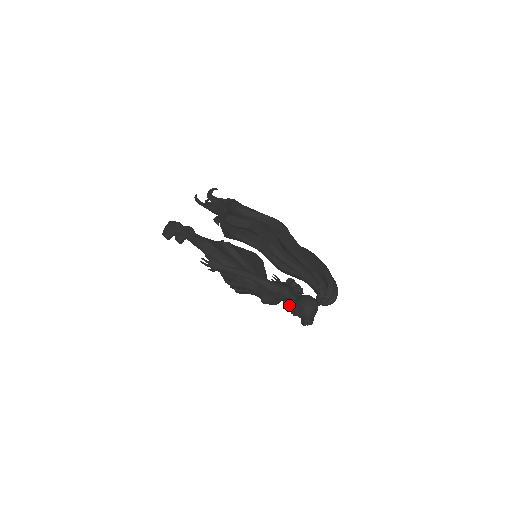
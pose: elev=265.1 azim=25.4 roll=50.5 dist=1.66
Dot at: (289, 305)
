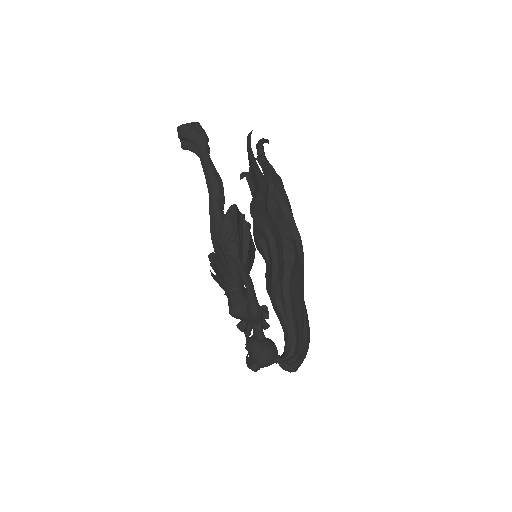
Dot at: (245, 328)
